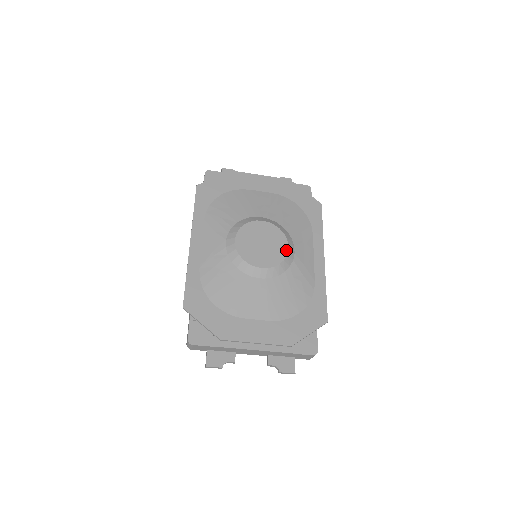
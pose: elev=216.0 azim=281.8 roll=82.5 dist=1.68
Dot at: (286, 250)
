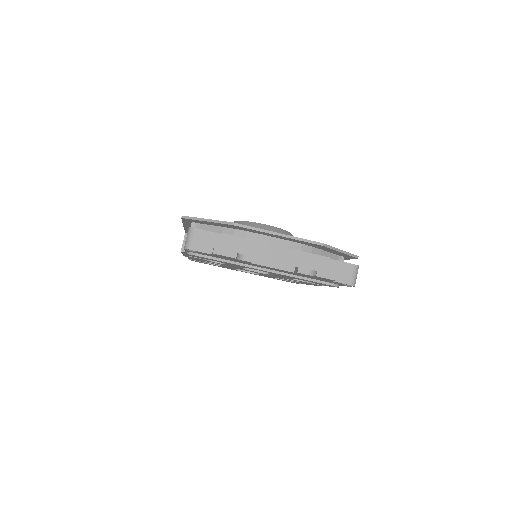
Dot at: occluded
